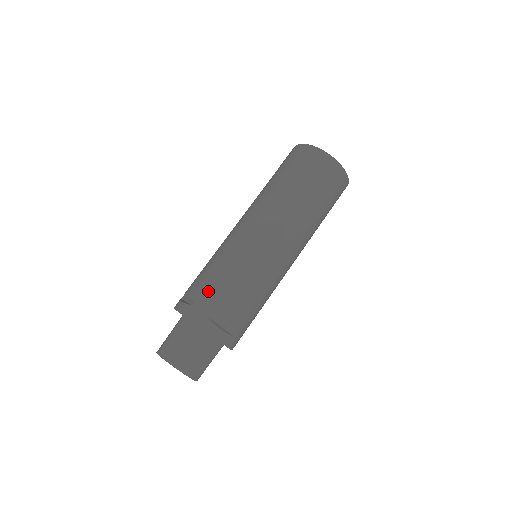
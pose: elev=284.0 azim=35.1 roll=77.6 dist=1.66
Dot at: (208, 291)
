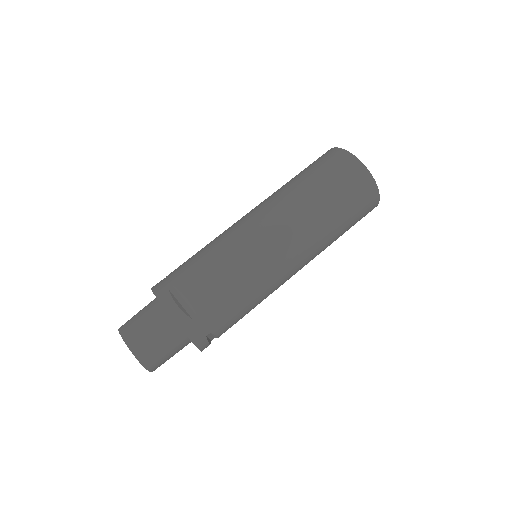
Dot at: (181, 267)
